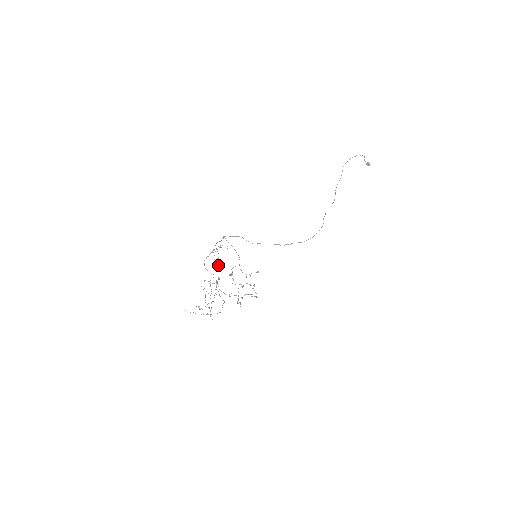
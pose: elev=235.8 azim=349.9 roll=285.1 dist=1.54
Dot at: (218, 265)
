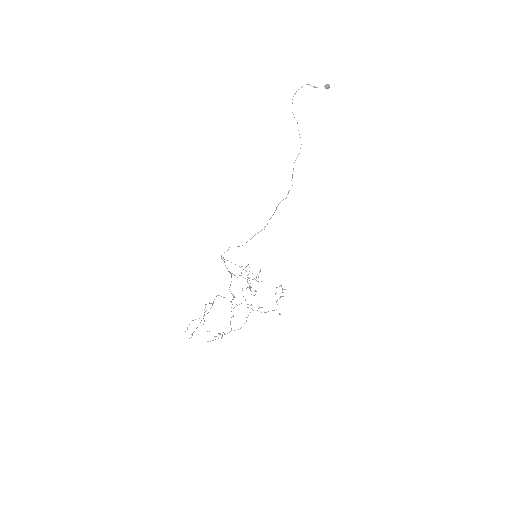
Dot at: occluded
